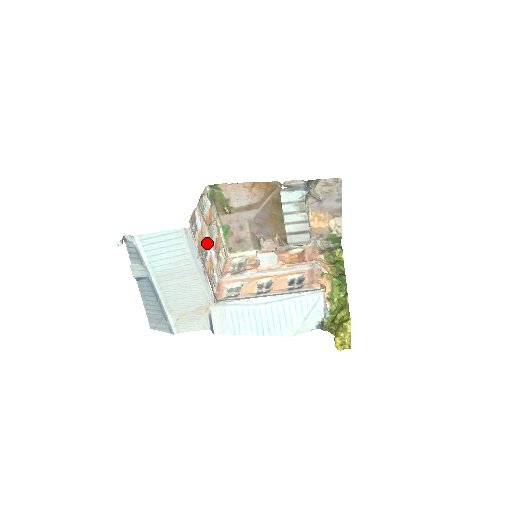
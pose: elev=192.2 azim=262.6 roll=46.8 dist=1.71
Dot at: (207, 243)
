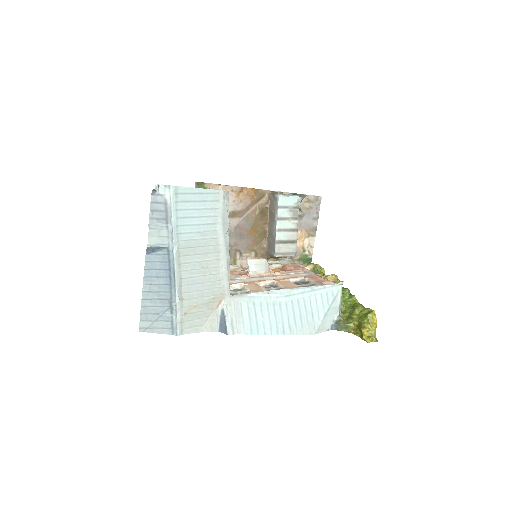
Dot at: occluded
